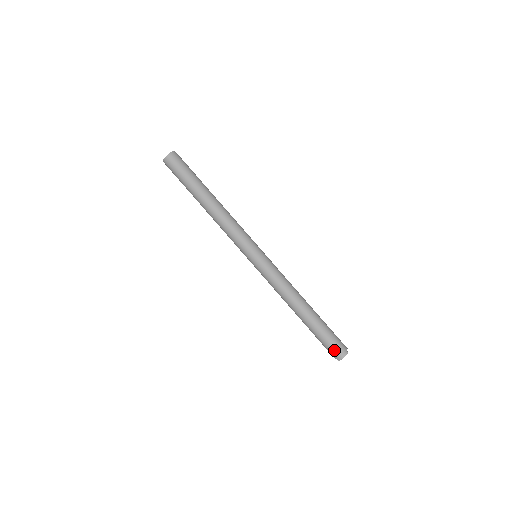
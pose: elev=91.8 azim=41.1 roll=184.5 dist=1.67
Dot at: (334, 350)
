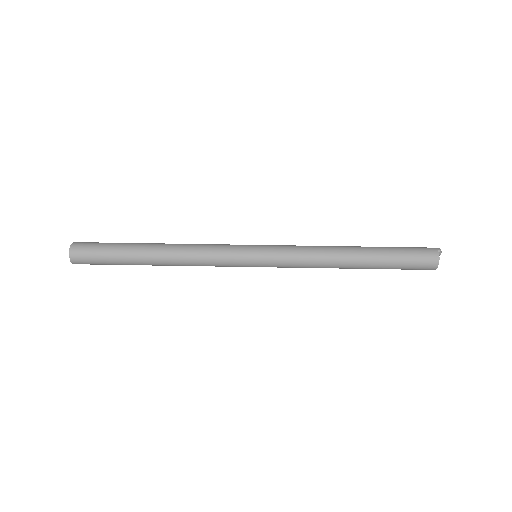
Dot at: (423, 247)
